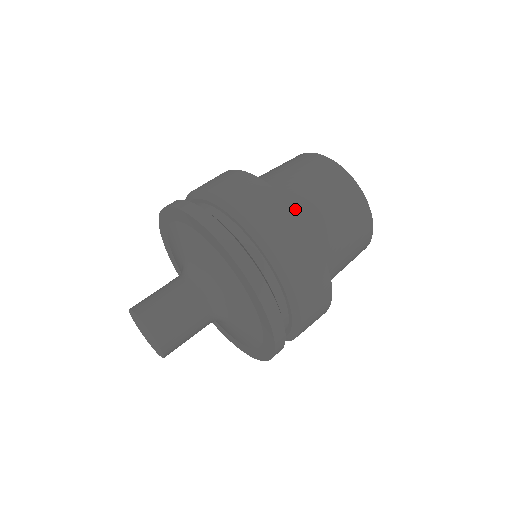
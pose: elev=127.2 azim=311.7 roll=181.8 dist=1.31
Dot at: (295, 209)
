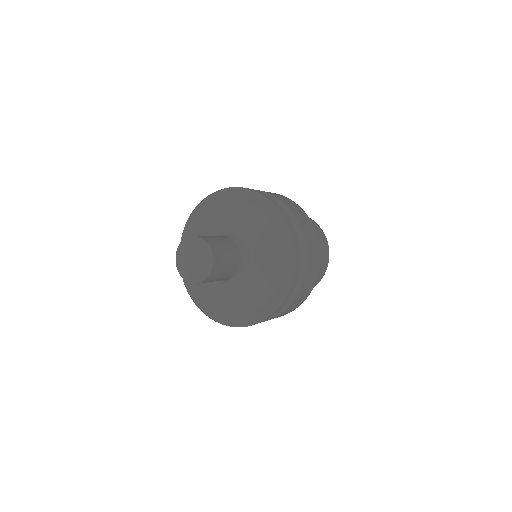
Dot at: occluded
